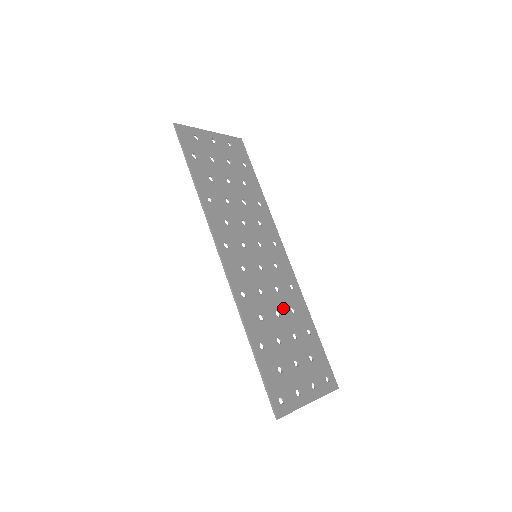
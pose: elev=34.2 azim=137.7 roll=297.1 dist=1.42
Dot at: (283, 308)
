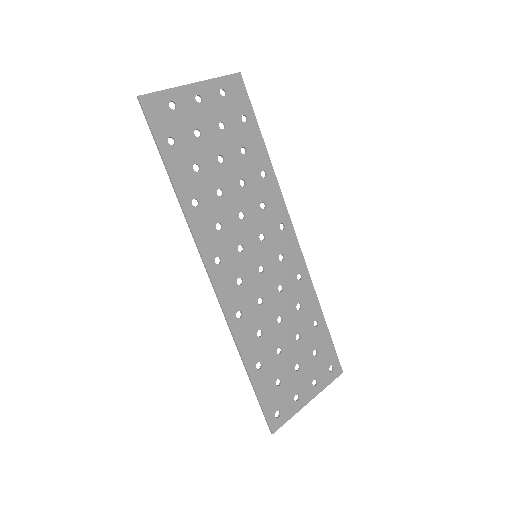
Dot at: (286, 310)
